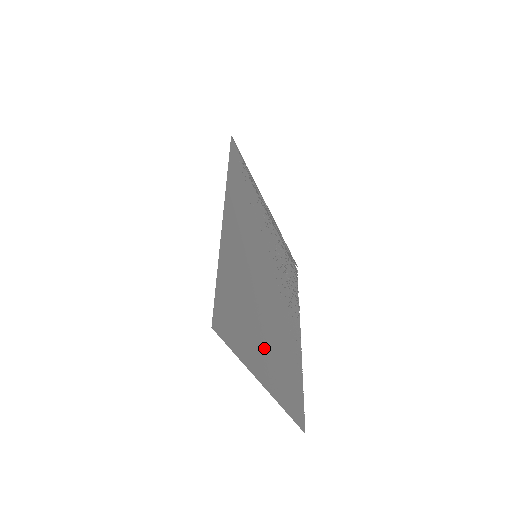
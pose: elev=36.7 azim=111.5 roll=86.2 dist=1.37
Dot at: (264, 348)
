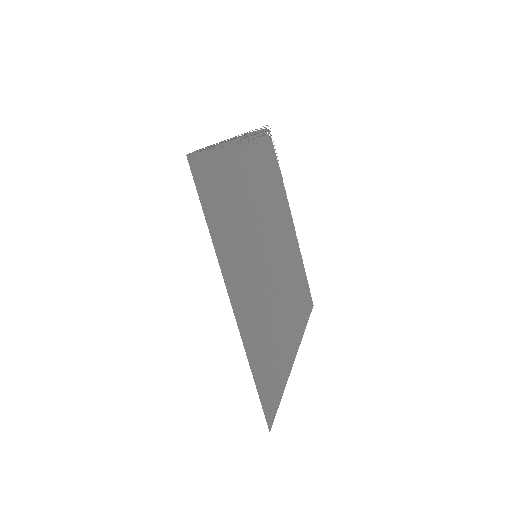
Dot at: (286, 329)
